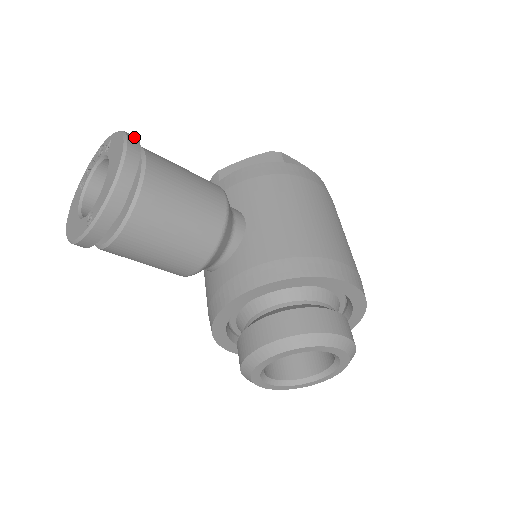
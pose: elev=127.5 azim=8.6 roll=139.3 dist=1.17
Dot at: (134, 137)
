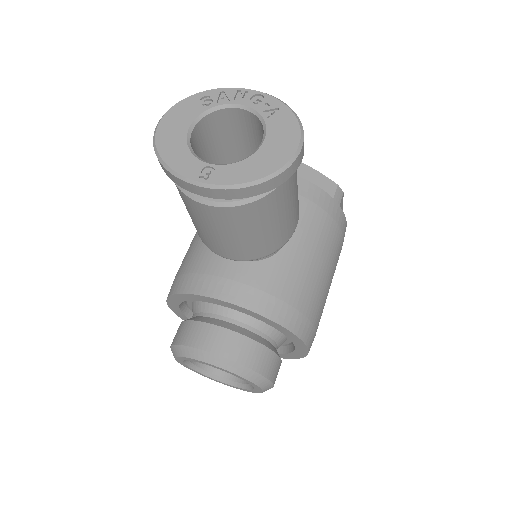
Dot at: occluded
